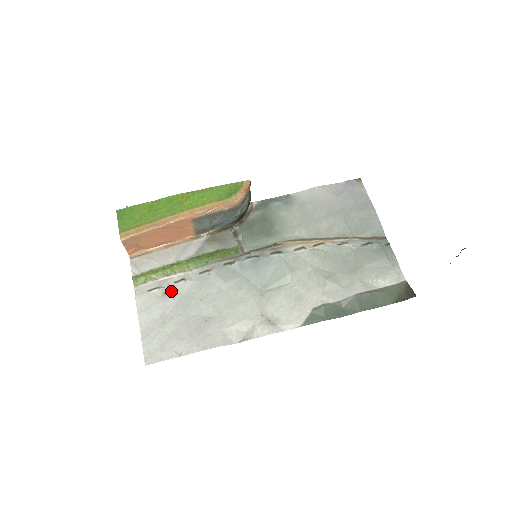
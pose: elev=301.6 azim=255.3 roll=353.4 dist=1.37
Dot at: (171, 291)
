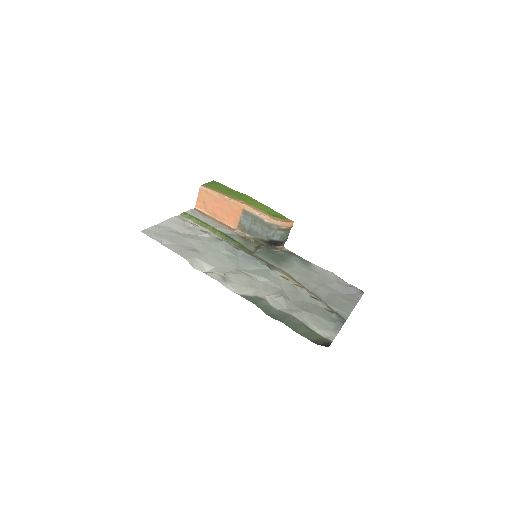
Dot at: (194, 230)
